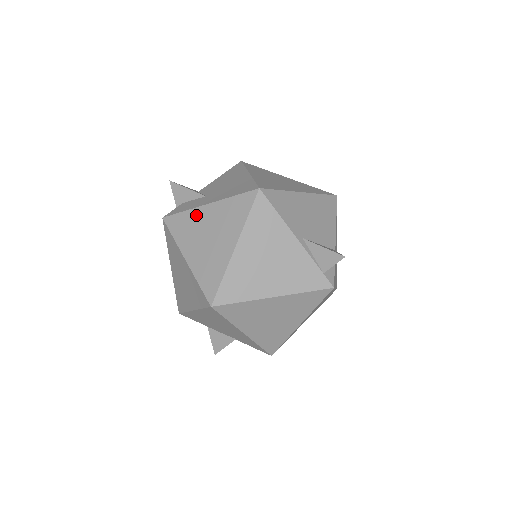
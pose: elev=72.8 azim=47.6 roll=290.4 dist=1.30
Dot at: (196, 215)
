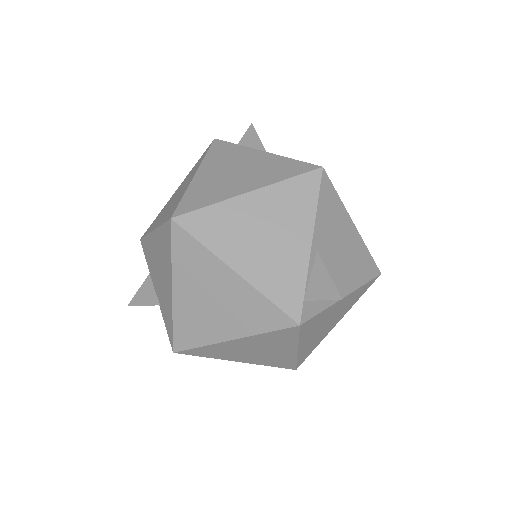
Dot at: (244, 152)
